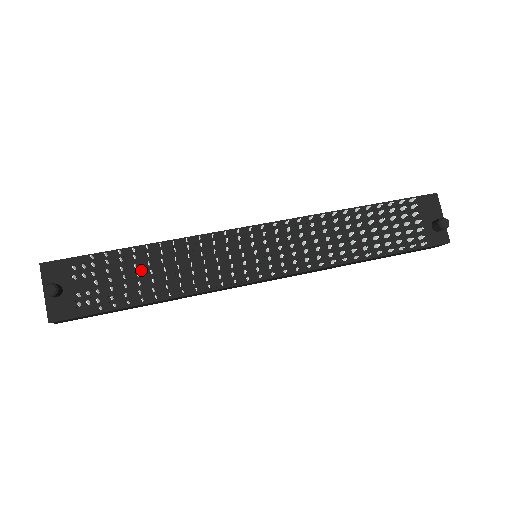
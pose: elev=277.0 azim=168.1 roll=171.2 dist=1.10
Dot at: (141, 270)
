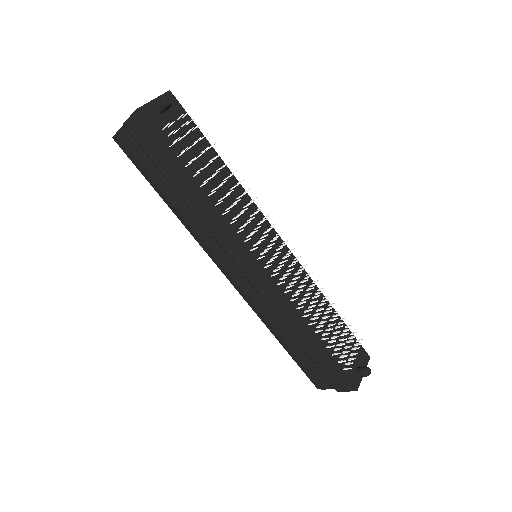
Dot at: (210, 167)
